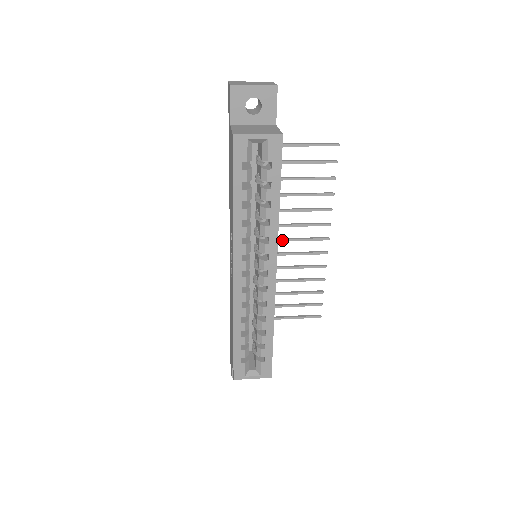
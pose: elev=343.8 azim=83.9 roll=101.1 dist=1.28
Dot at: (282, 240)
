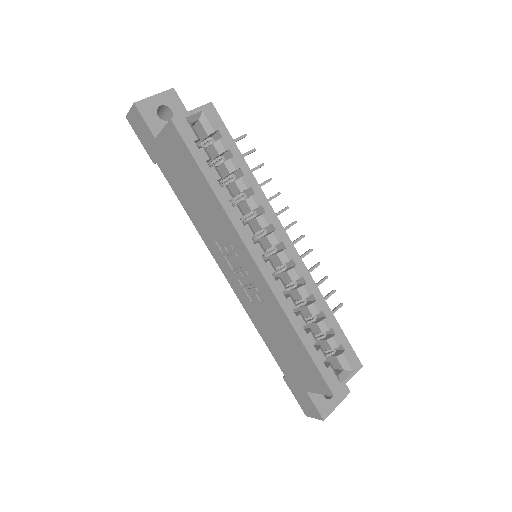
Dot at: occluded
